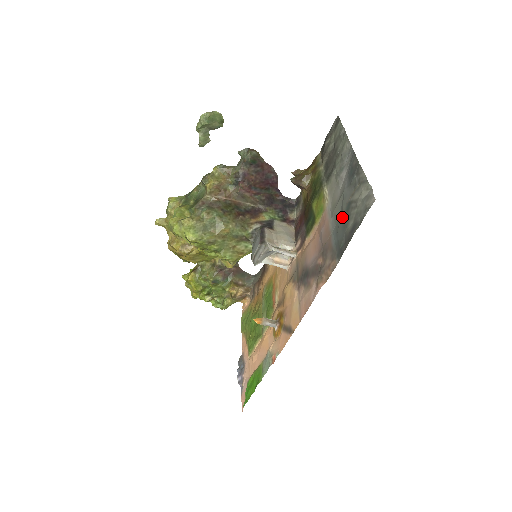
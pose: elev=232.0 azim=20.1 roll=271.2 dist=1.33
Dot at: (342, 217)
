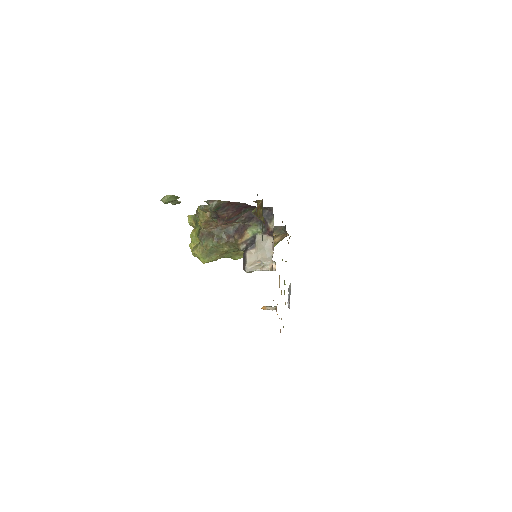
Dot at: occluded
